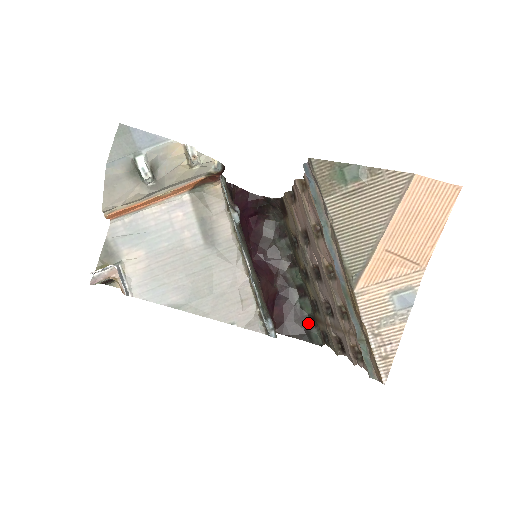
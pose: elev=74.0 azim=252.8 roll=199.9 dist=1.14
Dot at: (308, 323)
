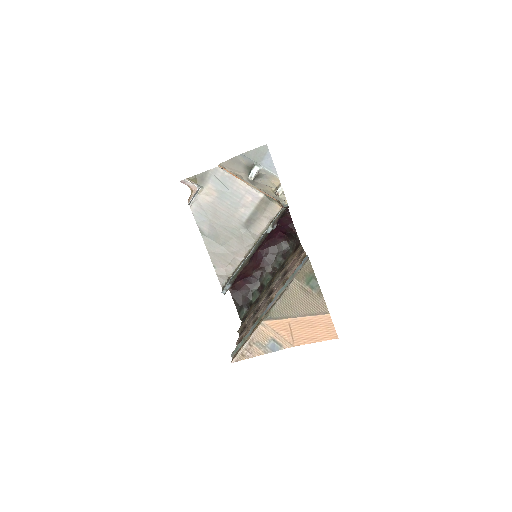
Dot at: (247, 304)
